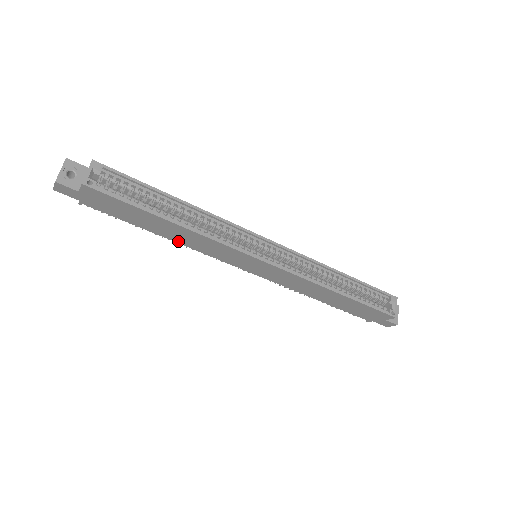
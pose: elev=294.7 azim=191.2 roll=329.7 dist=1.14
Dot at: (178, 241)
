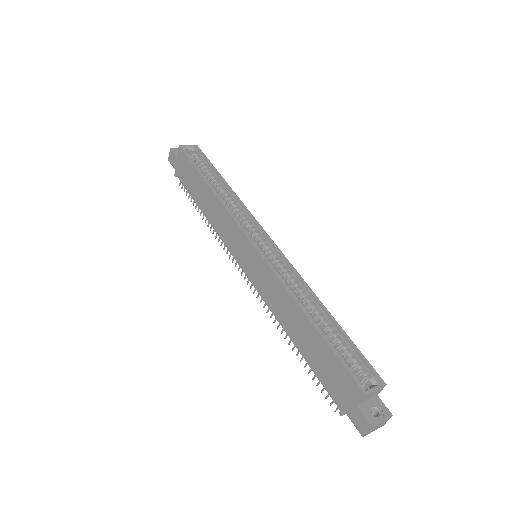
Dot at: (209, 218)
